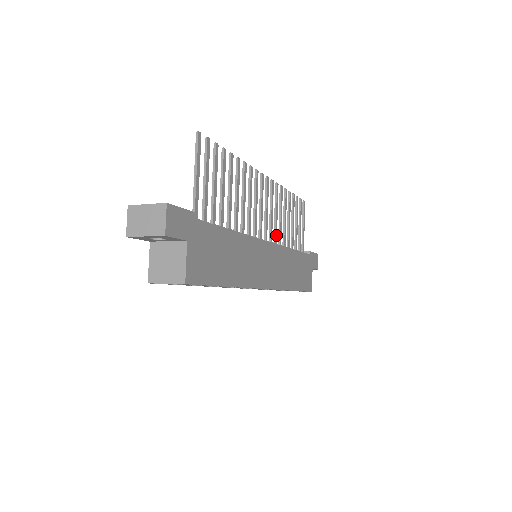
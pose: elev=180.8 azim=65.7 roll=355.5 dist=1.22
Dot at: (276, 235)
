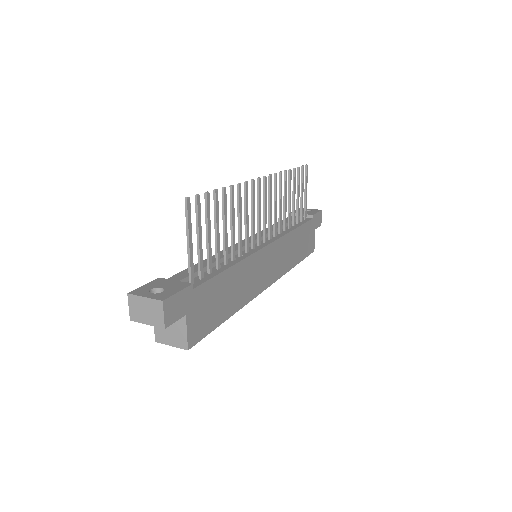
Dot at: (276, 226)
